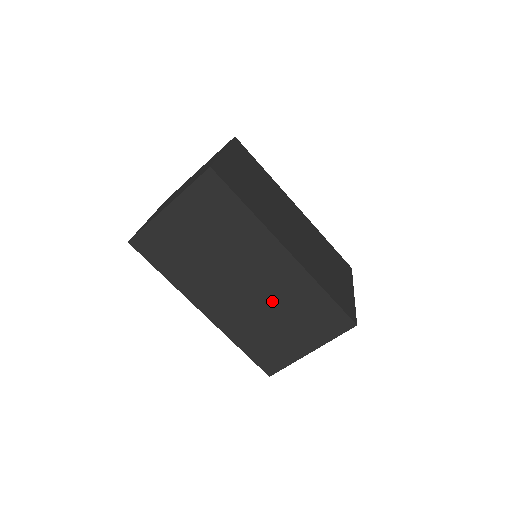
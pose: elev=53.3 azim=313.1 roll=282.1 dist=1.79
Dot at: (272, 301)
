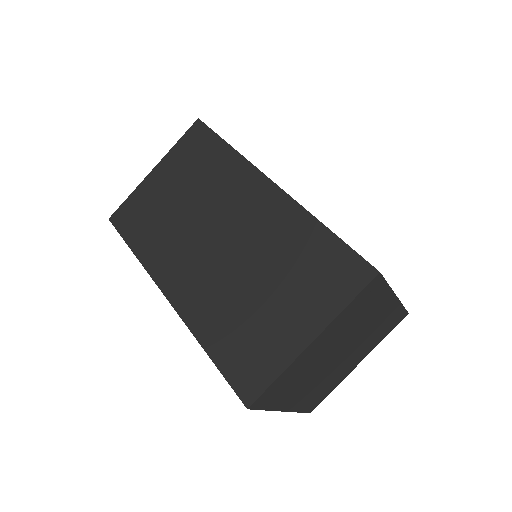
Dot at: (253, 258)
